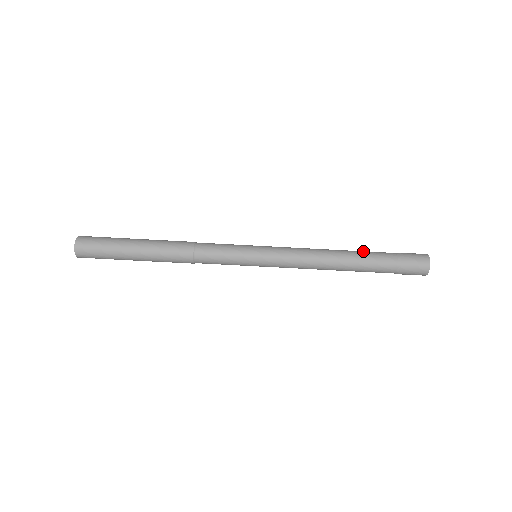
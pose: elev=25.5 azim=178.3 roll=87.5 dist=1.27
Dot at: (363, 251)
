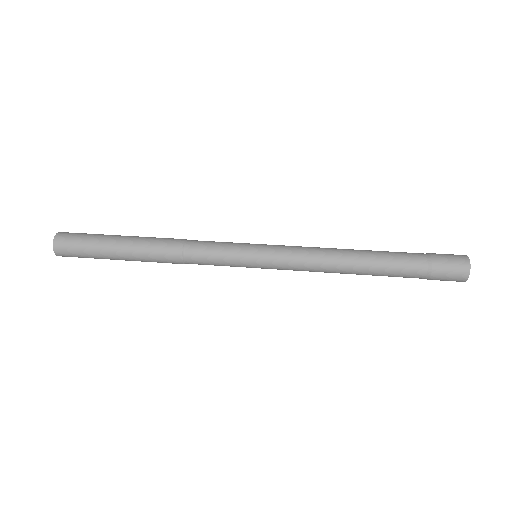
Dot at: (386, 253)
